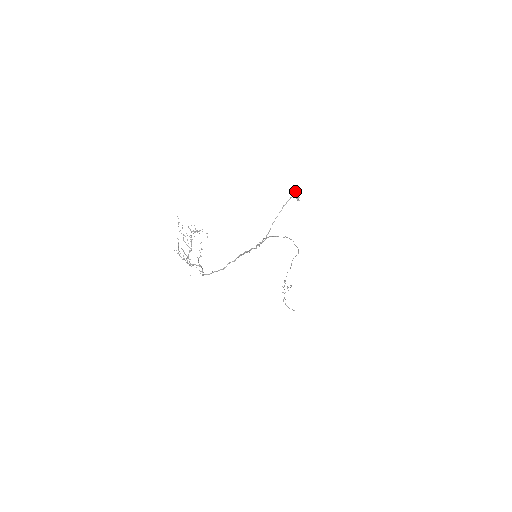
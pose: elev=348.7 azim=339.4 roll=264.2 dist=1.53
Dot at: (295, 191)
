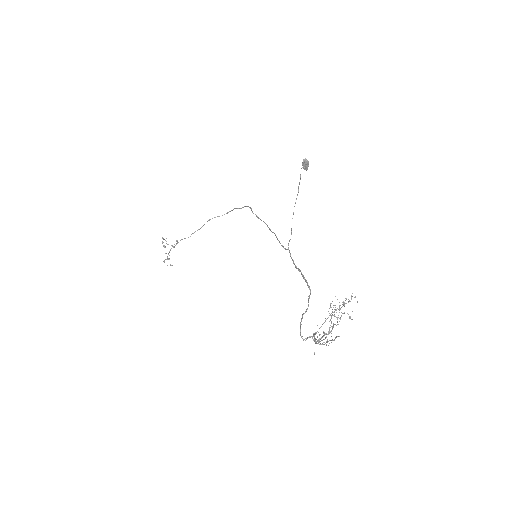
Dot at: occluded
